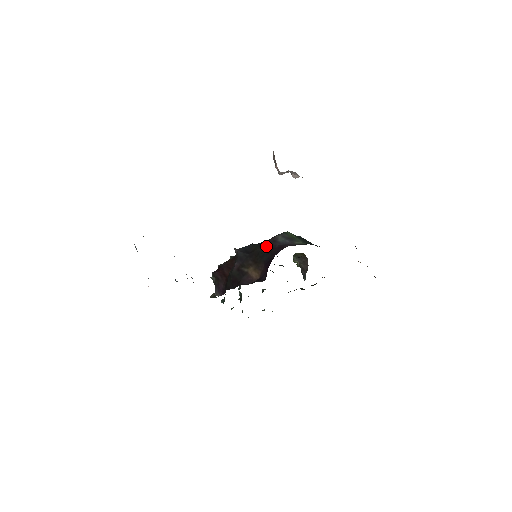
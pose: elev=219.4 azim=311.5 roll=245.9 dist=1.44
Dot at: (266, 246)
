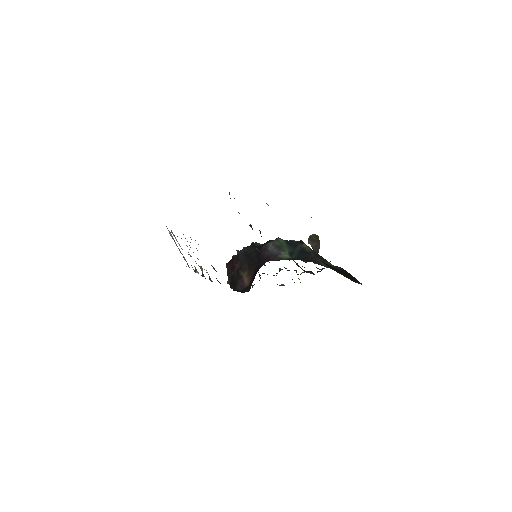
Dot at: (259, 253)
